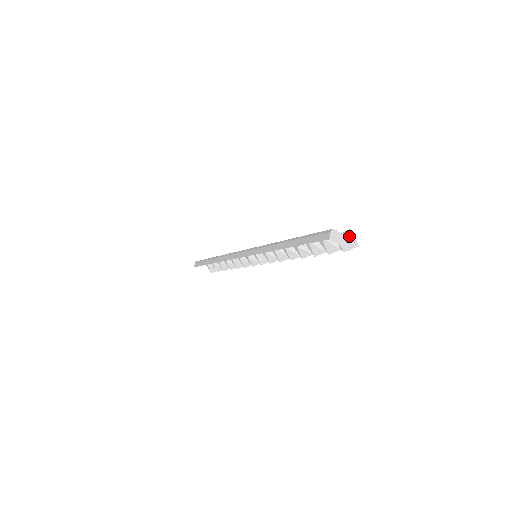
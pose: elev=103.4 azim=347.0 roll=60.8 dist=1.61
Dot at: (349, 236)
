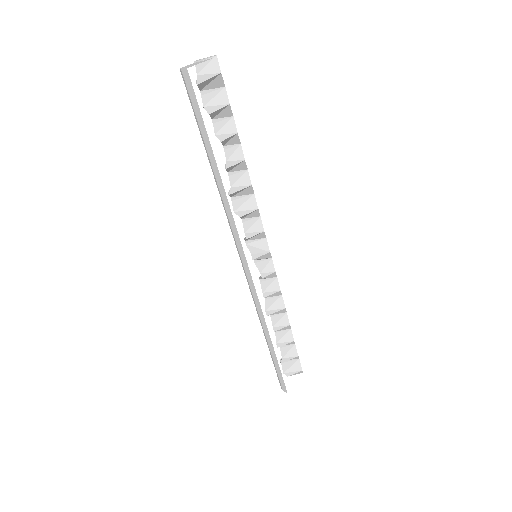
Dot at: (201, 63)
